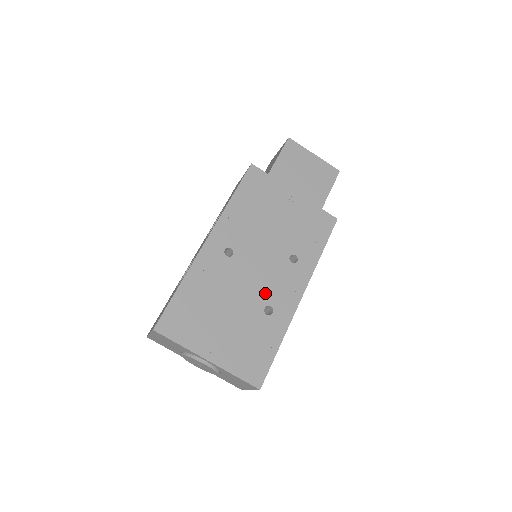
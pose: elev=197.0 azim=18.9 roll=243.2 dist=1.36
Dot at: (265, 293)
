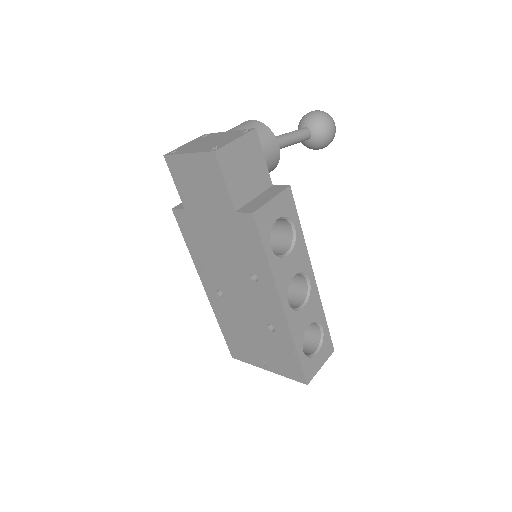
Dot at: (260, 315)
